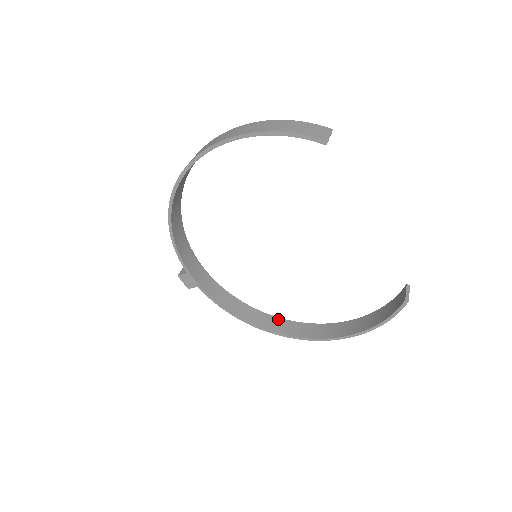
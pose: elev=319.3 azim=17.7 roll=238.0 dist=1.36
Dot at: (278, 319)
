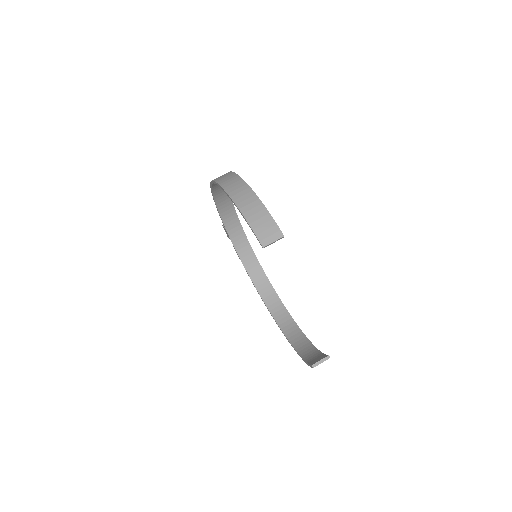
Dot at: (276, 295)
